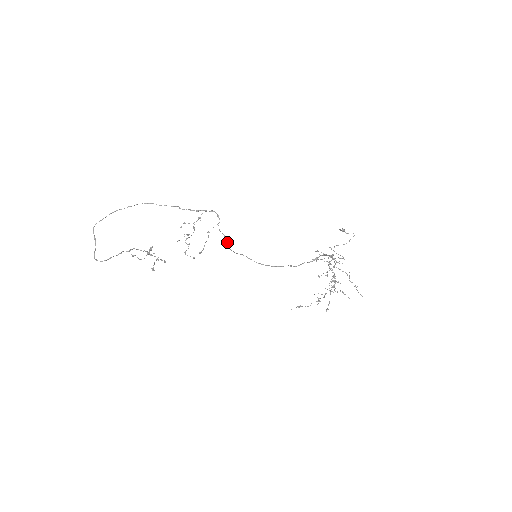
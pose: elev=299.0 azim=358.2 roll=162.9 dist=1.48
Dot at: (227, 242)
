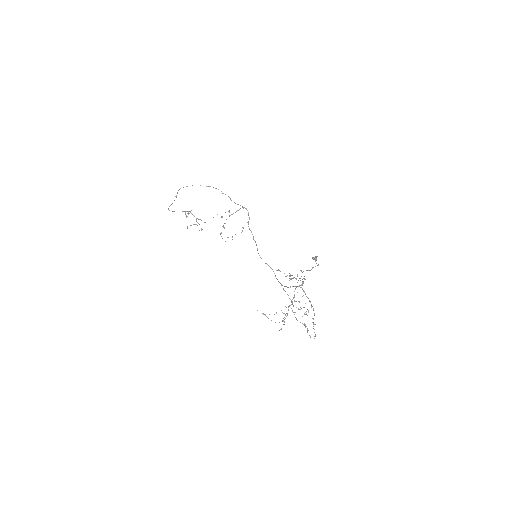
Dot at: (256, 245)
